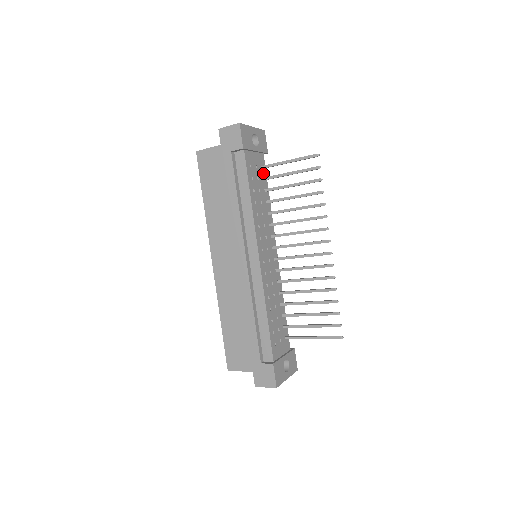
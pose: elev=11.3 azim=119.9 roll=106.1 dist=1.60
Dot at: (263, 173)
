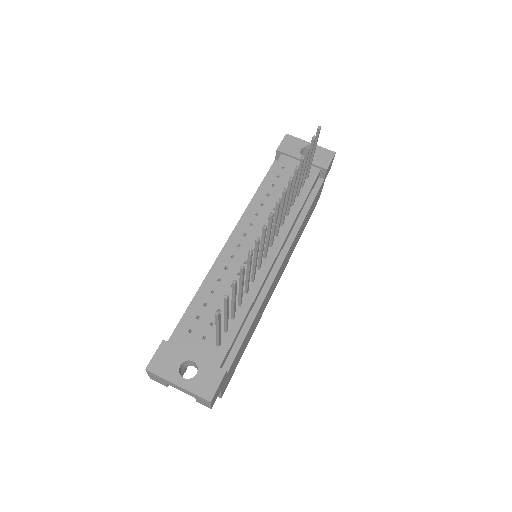
Dot at: (306, 182)
